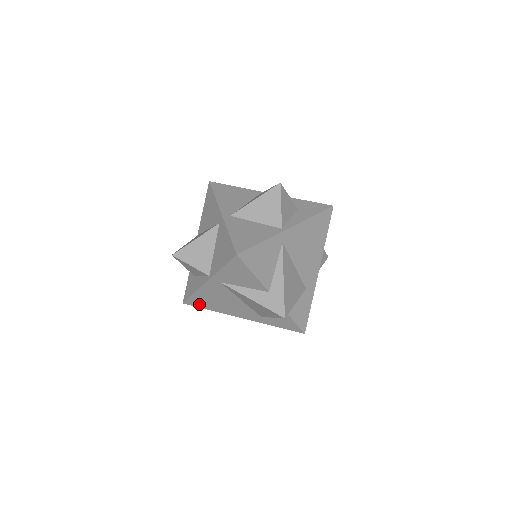
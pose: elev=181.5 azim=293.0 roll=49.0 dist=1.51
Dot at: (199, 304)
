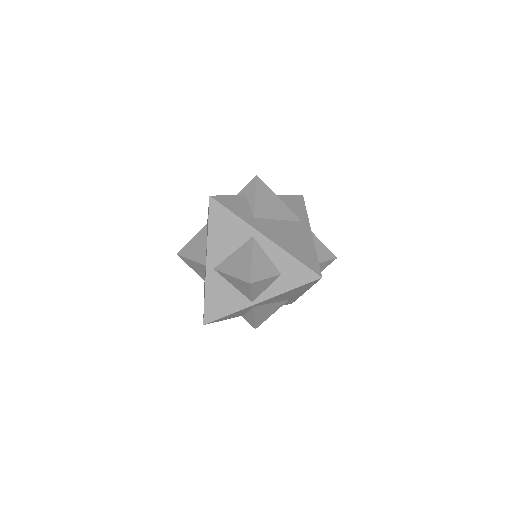
Dot at: occluded
